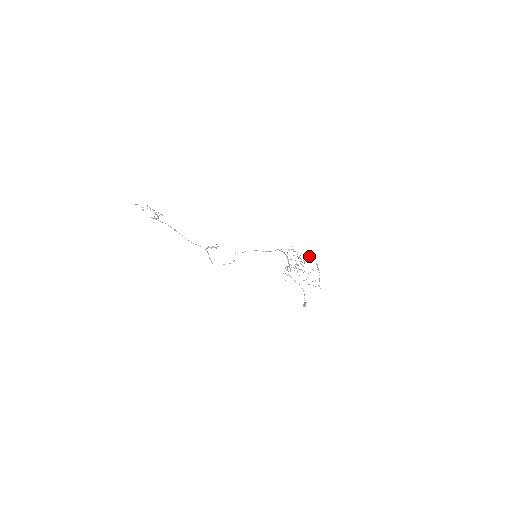
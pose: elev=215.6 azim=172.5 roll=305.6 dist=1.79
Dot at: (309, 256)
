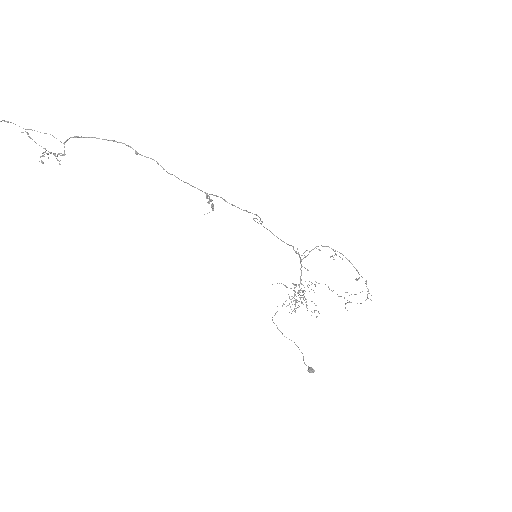
Dot at: occluded
